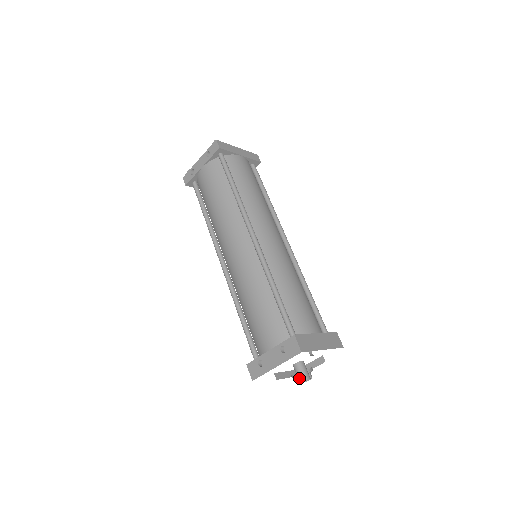
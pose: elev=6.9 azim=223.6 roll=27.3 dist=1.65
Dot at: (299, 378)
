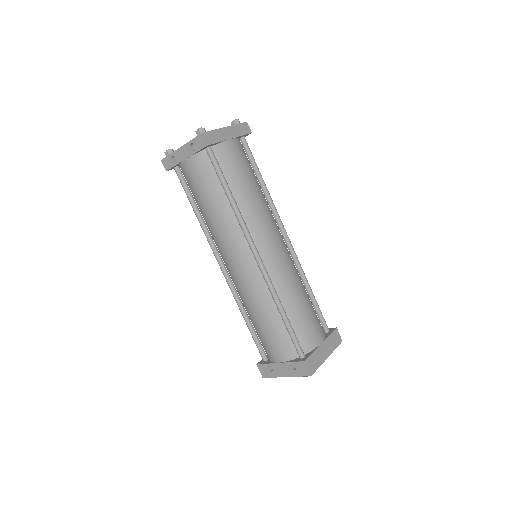
Dot at: occluded
